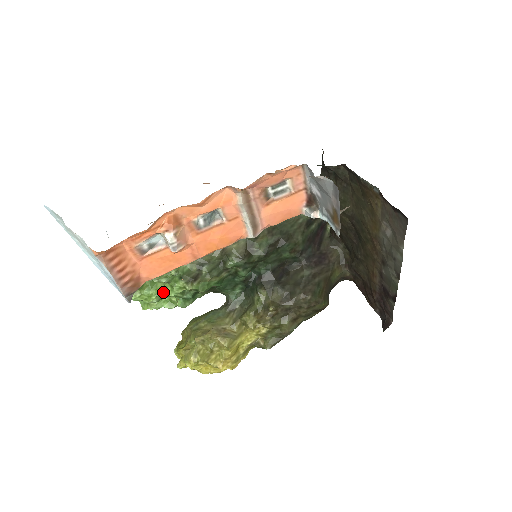
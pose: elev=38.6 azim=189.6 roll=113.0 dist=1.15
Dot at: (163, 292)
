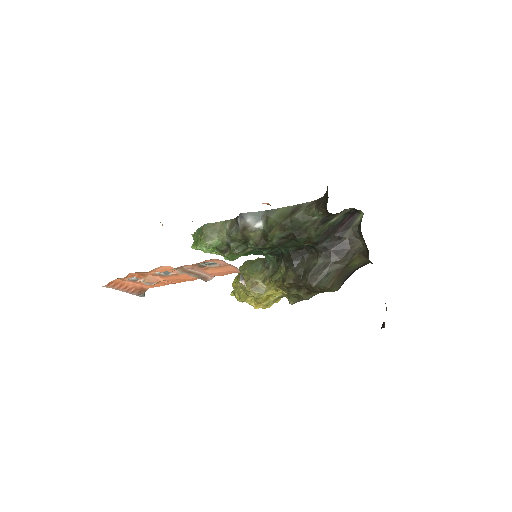
Dot at: (212, 249)
